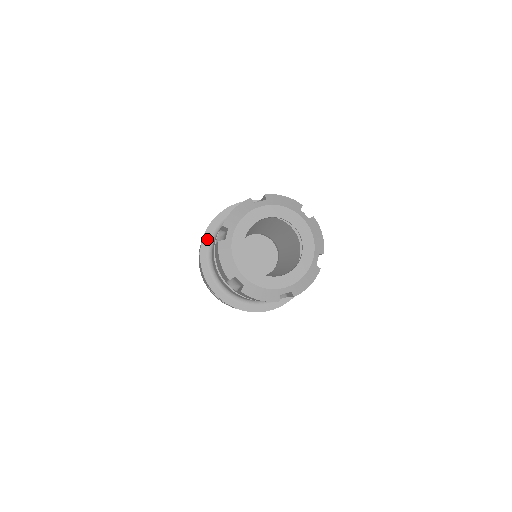
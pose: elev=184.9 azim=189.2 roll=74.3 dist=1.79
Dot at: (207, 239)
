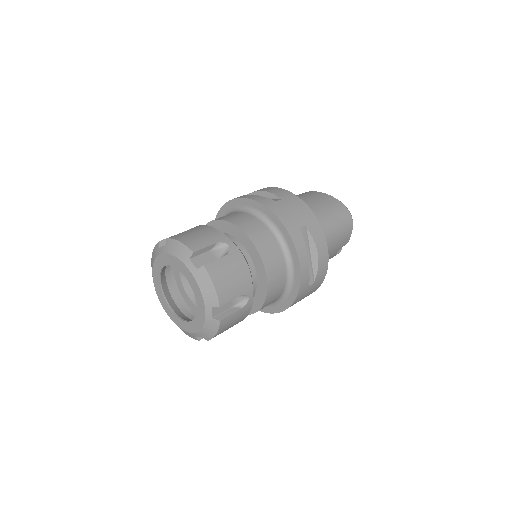
Dot at: (235, 203)
